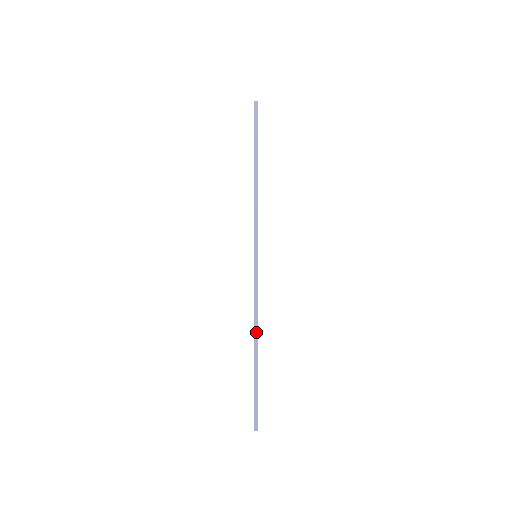
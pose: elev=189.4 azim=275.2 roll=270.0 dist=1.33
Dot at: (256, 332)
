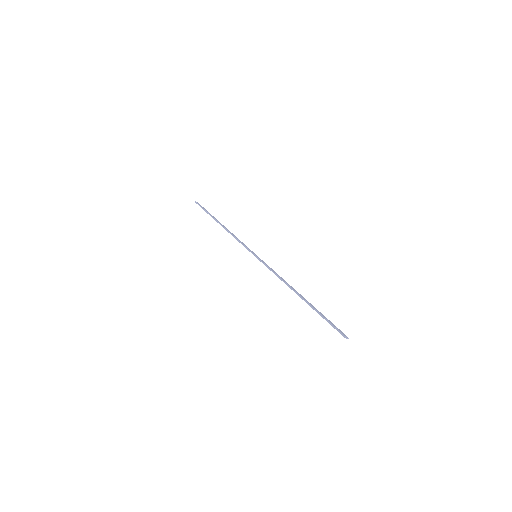
Dot at: (292, 288)
